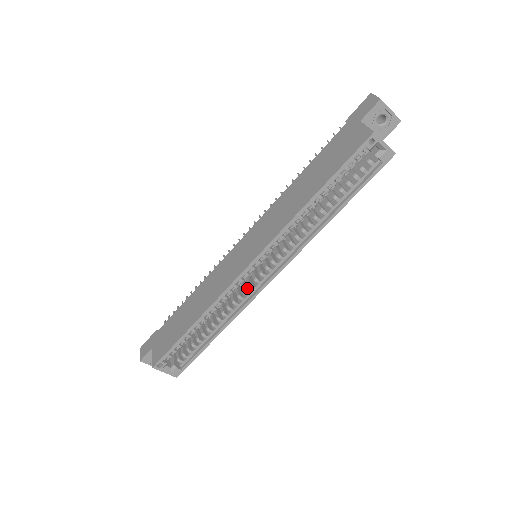
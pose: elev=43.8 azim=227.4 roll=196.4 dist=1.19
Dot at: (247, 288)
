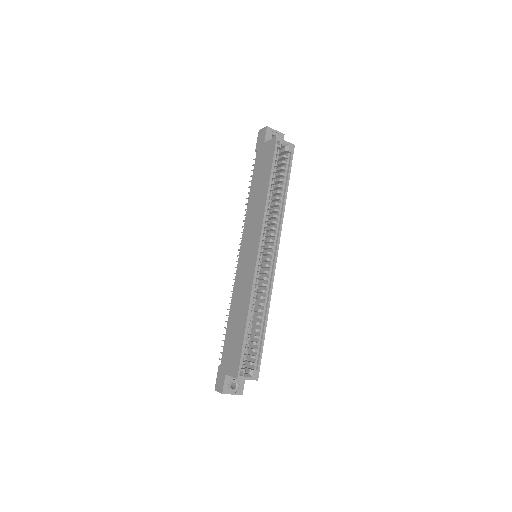
Dot at: (264, 277)
